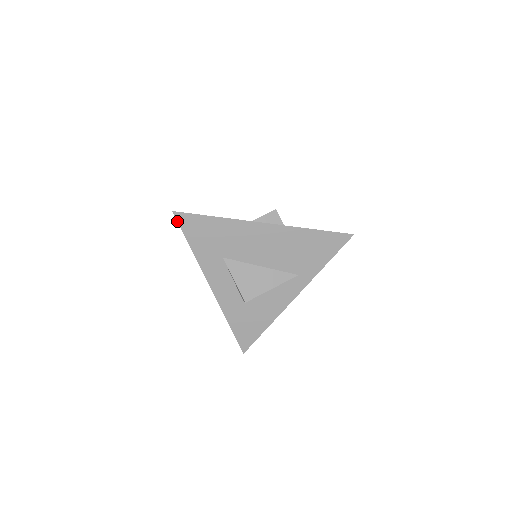
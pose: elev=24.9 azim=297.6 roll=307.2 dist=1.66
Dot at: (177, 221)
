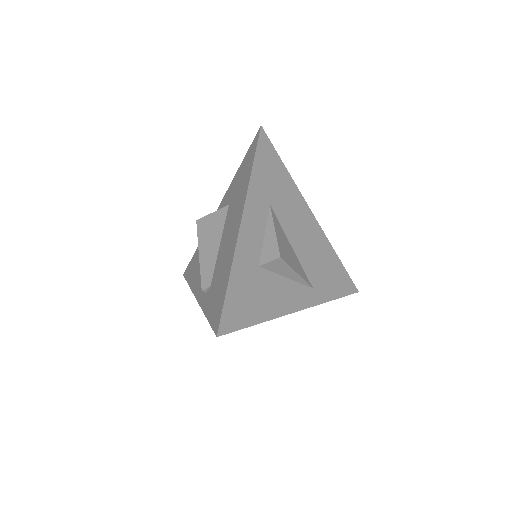
Dot at: (259, 136)
